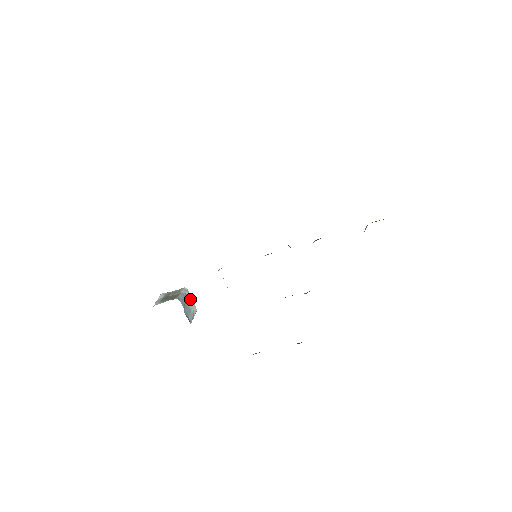
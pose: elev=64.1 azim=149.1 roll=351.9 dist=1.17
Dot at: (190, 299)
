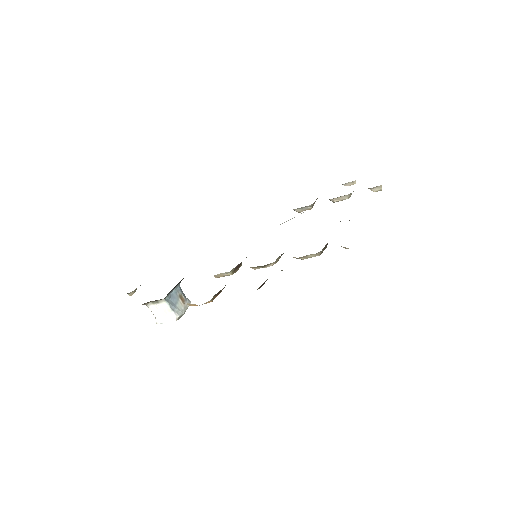
Dot at: (185, 306)
